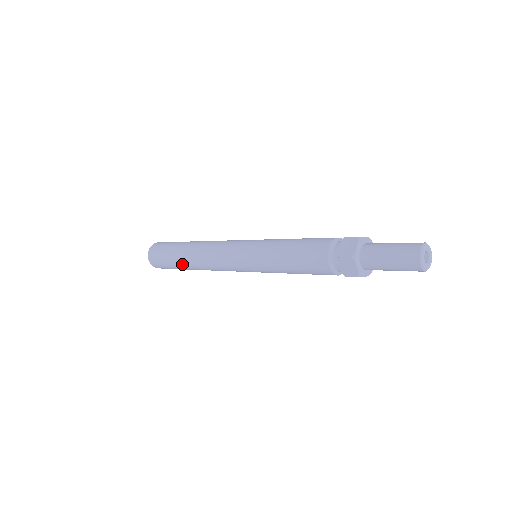
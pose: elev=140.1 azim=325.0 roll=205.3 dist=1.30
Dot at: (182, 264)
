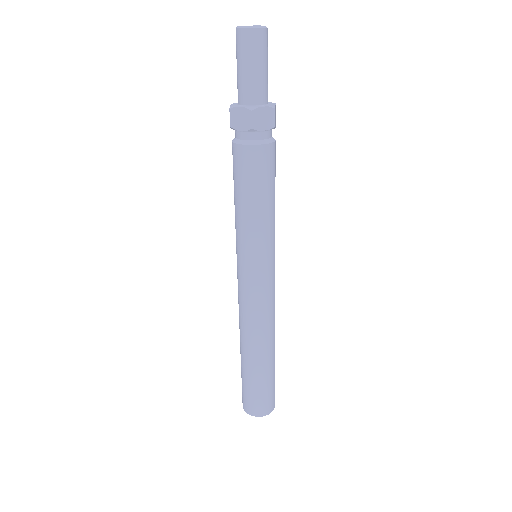
Dot at: occluded
